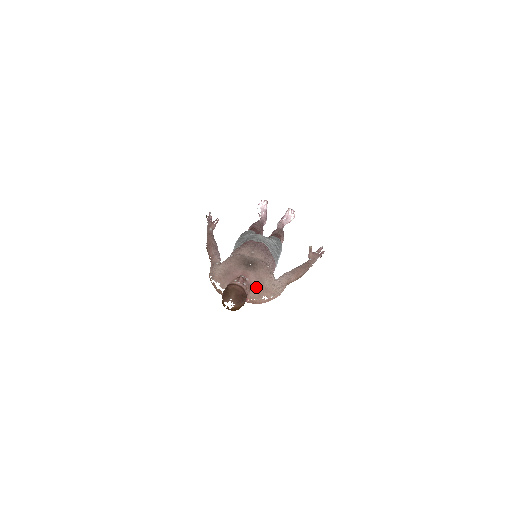
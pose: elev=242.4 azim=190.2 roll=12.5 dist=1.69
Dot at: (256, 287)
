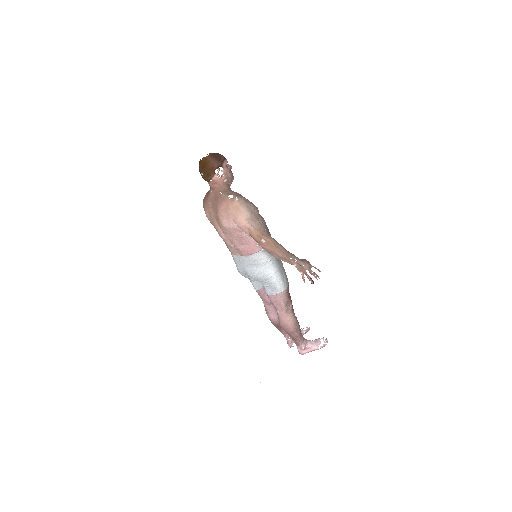
Dot at: (233, 192)
